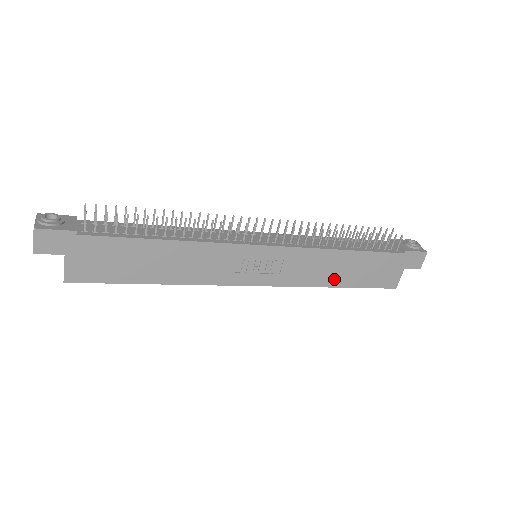
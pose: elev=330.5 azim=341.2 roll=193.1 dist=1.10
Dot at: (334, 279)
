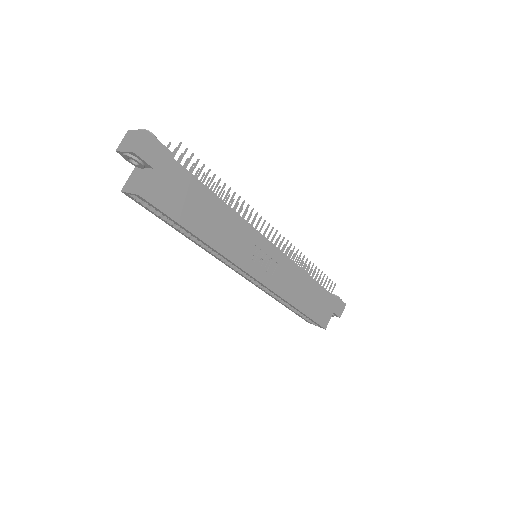
Dot at: (298, 300)
